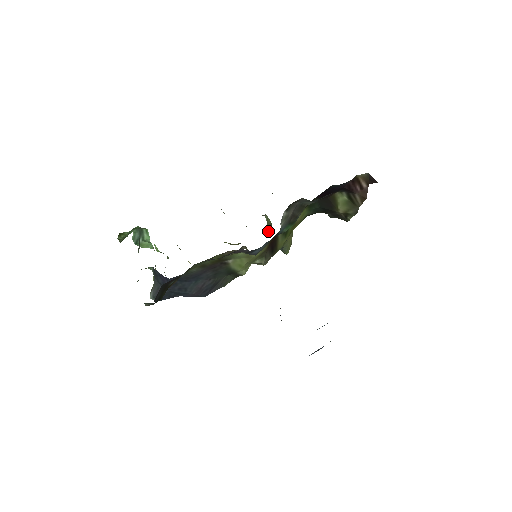
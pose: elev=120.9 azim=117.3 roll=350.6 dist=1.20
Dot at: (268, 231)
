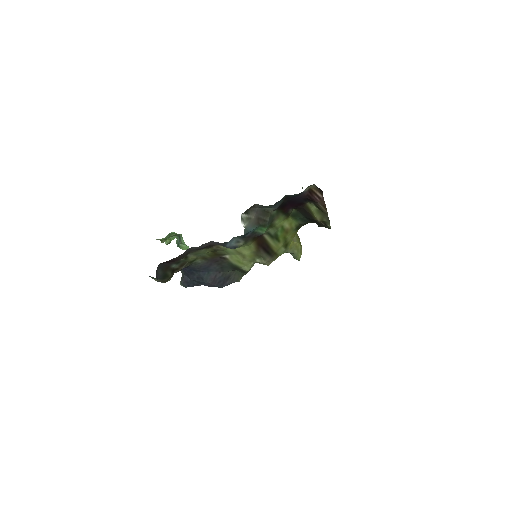
Dot at: occluded
